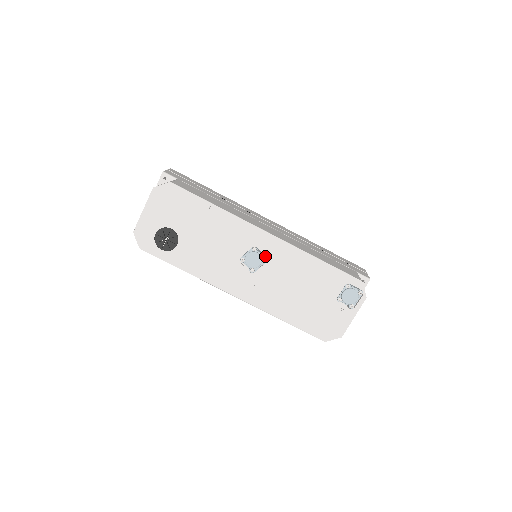
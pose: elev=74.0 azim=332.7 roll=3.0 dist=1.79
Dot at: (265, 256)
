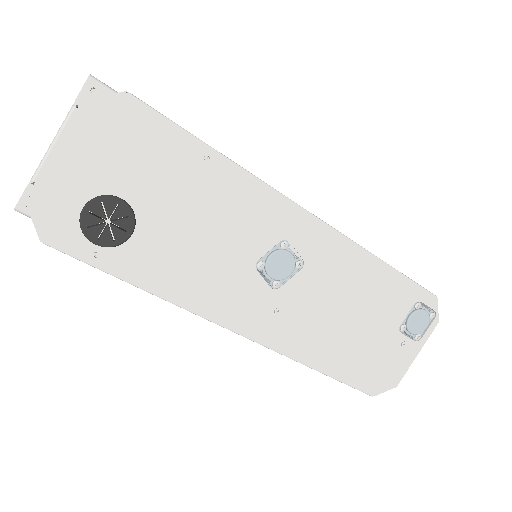
Dot at: (301, 257)
